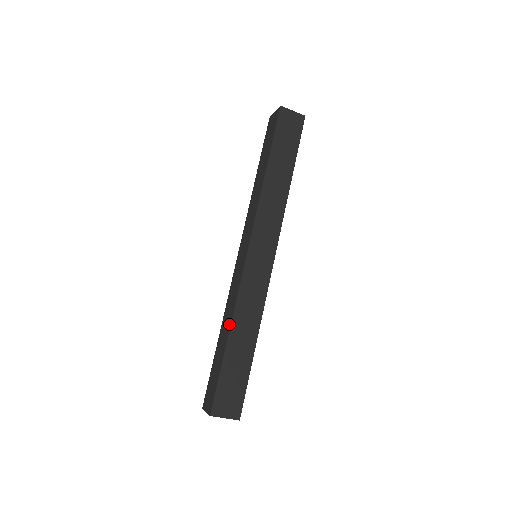
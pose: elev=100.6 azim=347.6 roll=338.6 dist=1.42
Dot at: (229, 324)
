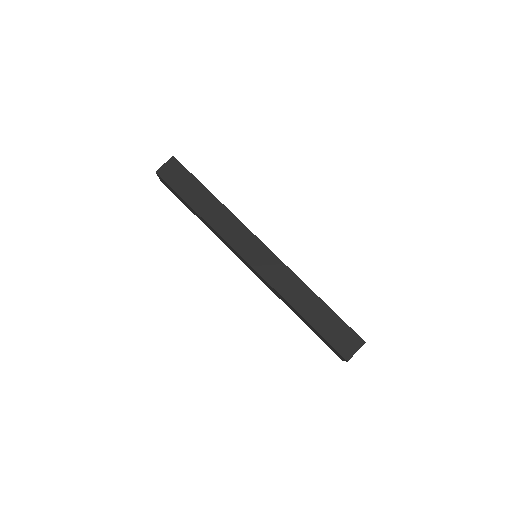
Dot at: (292, 308)
